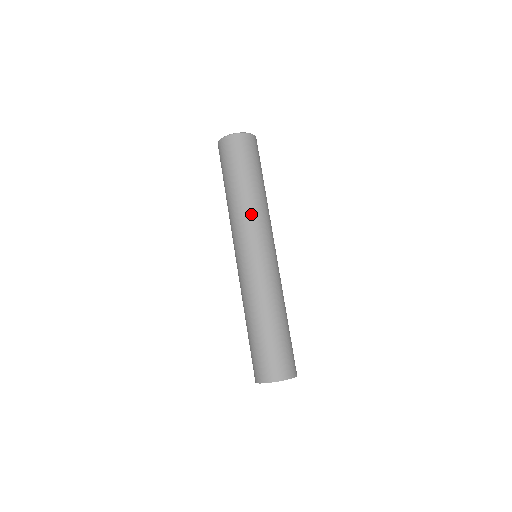
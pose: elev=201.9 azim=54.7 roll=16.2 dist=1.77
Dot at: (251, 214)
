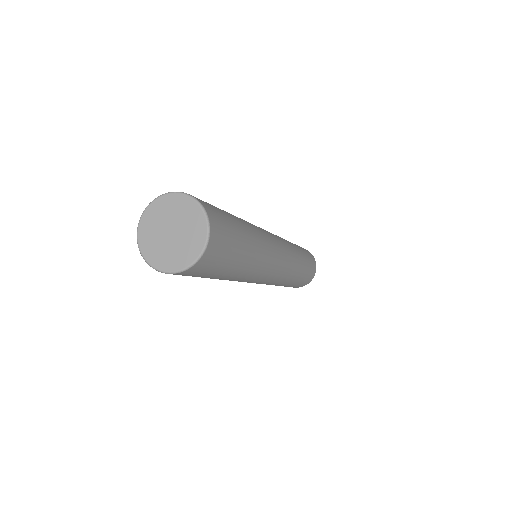
Dot at: (251, 277)
